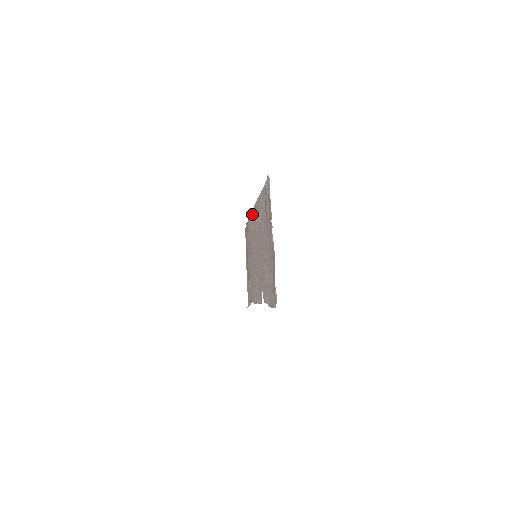
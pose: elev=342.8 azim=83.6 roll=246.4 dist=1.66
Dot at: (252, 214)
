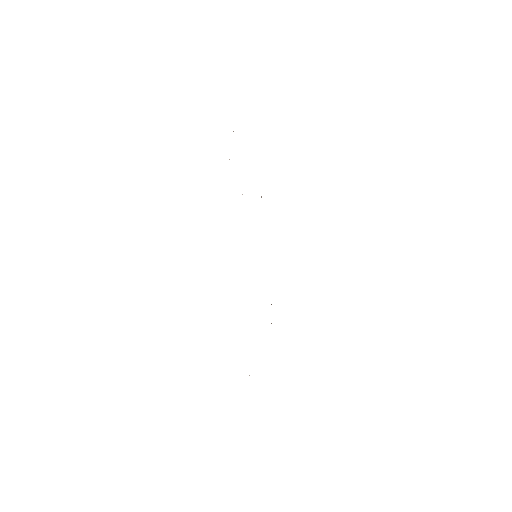
Dot at: occluded
